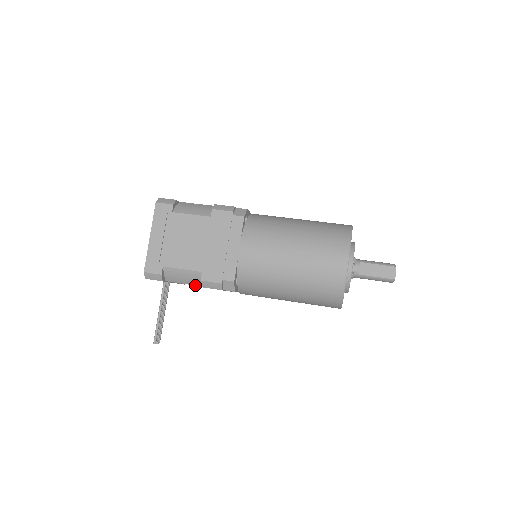
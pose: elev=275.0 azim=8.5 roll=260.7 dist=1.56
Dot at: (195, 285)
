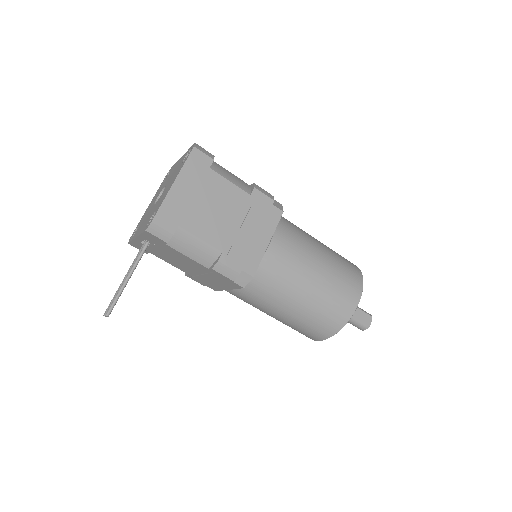
Dot at: (199, 263)
